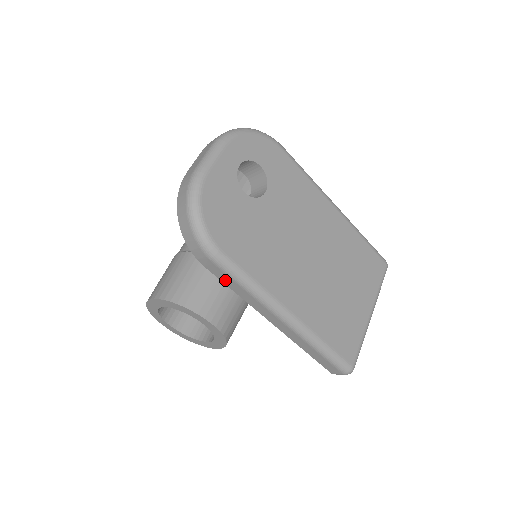
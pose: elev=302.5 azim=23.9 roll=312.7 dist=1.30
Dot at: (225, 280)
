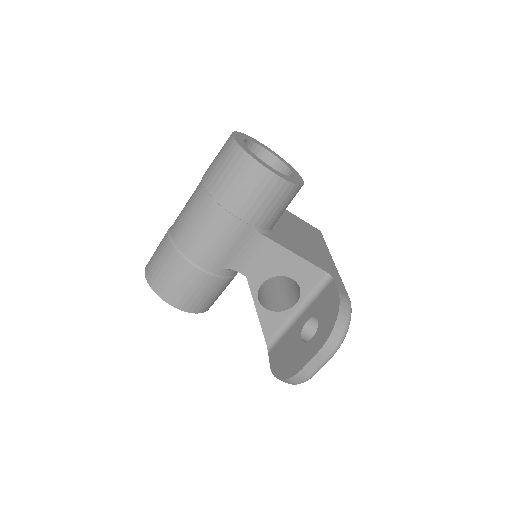
Dot at: occluded
